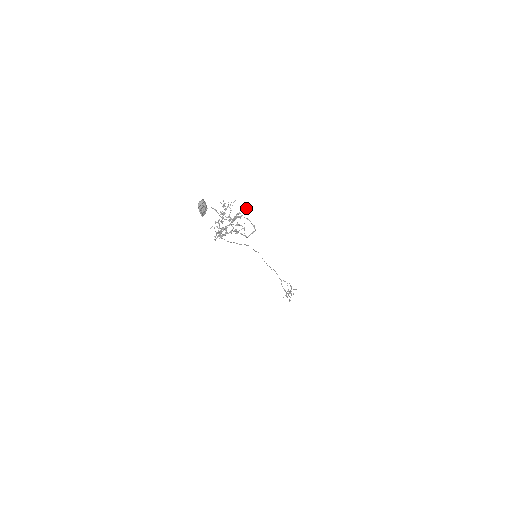
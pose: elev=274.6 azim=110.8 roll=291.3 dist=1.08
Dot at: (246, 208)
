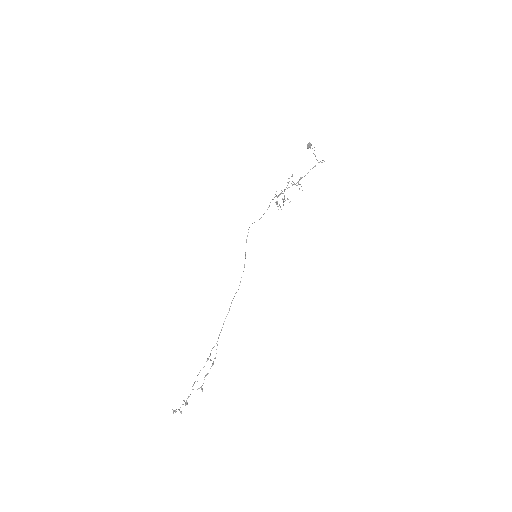
Dot at: occluded
